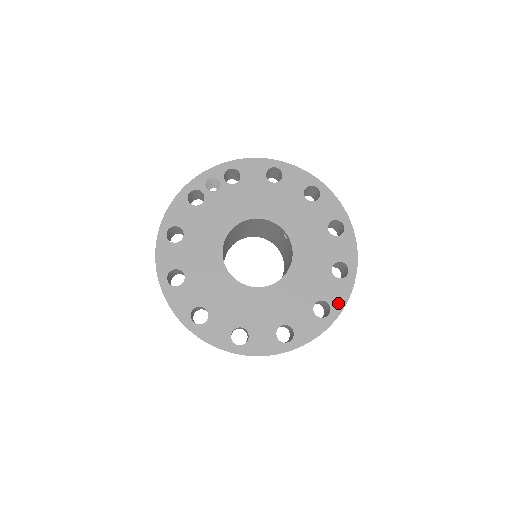
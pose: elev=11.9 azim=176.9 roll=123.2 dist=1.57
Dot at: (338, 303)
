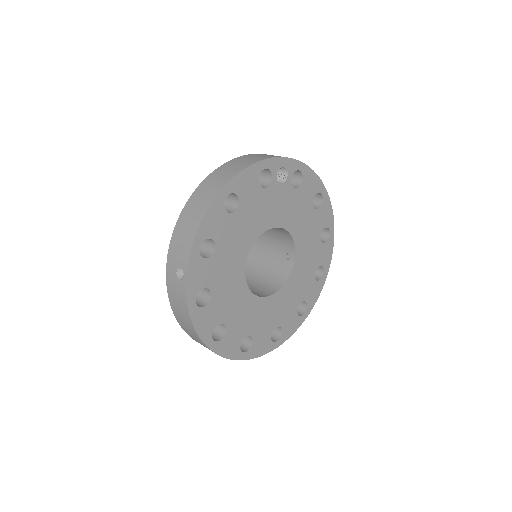
Dot at: (287, 334)
